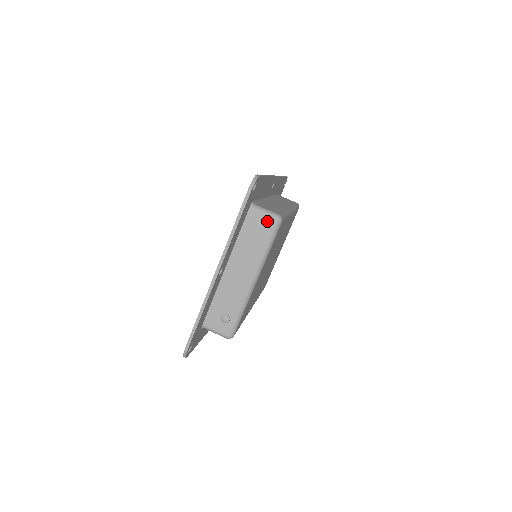
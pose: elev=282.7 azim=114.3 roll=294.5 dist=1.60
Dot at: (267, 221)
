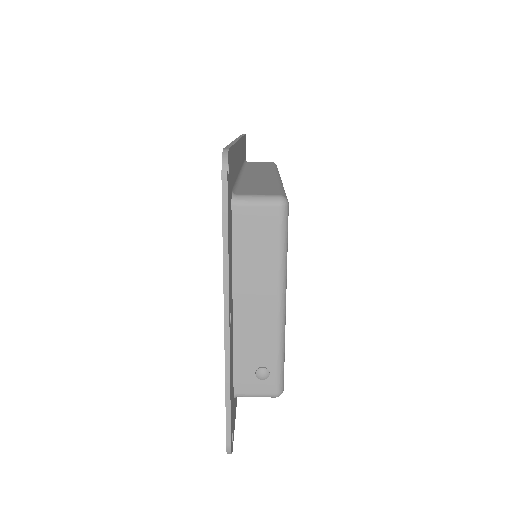
Dot at: (266, 213)
